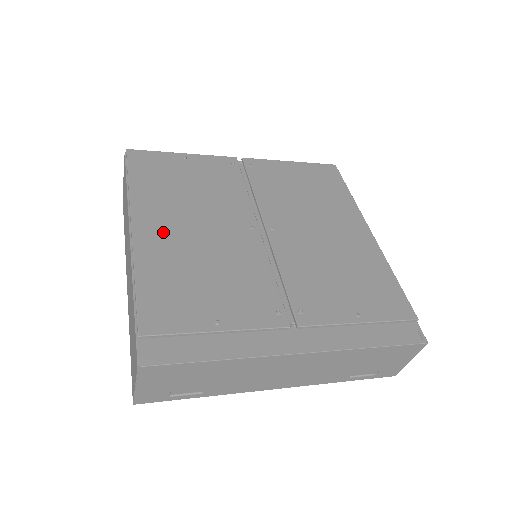
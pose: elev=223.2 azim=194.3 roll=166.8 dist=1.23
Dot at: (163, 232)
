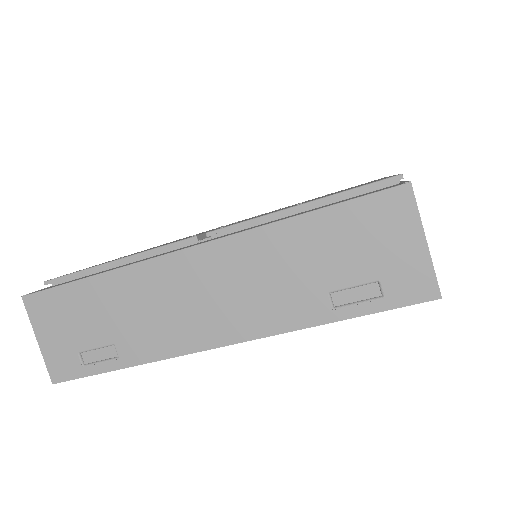
Dot at: occluded
